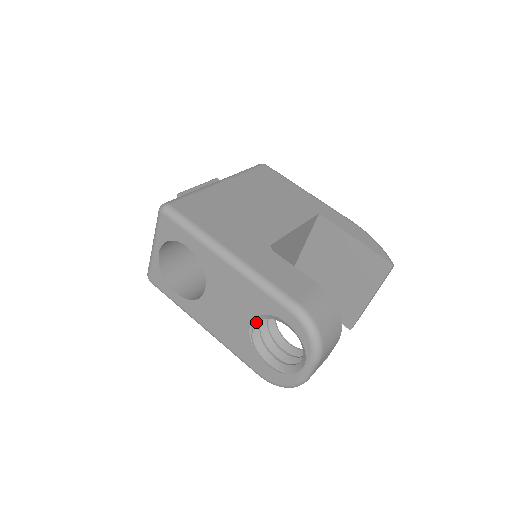
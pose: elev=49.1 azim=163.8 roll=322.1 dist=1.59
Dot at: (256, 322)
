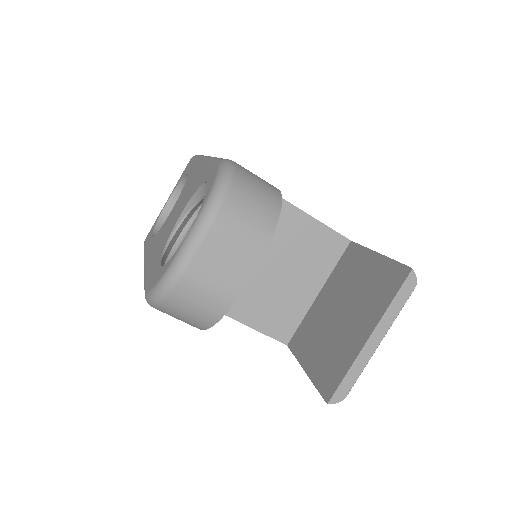
Dot at: (186, 213)
